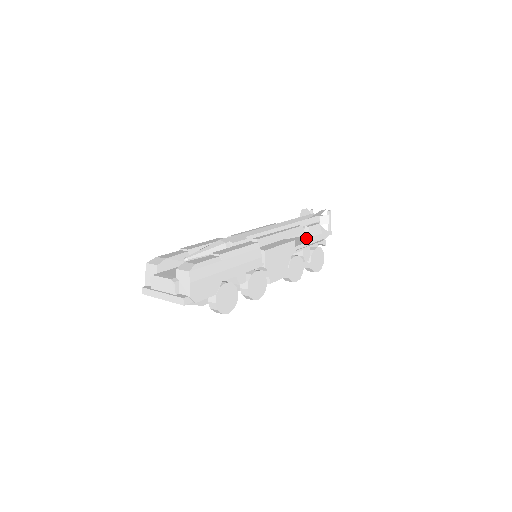
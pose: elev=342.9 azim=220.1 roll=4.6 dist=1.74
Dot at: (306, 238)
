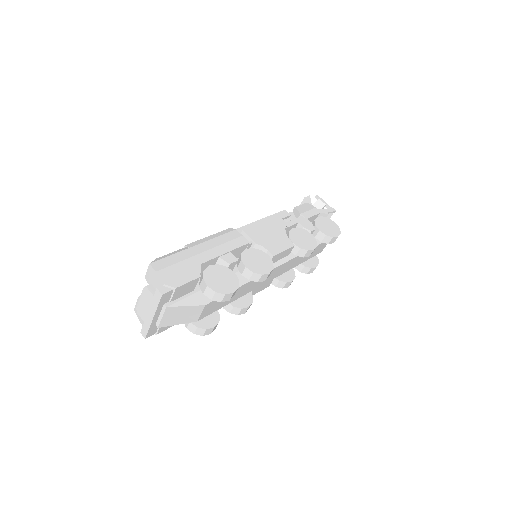
Dot at: occluded
